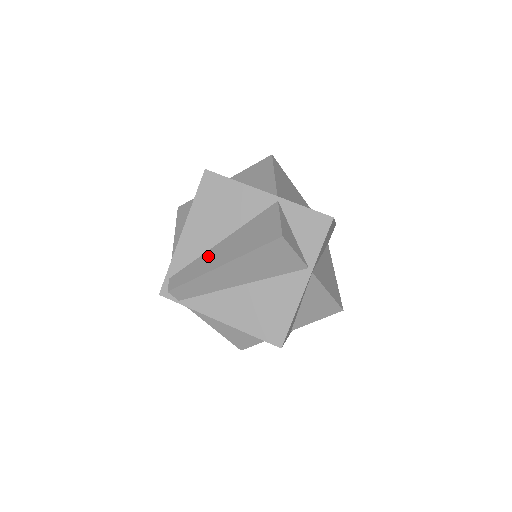
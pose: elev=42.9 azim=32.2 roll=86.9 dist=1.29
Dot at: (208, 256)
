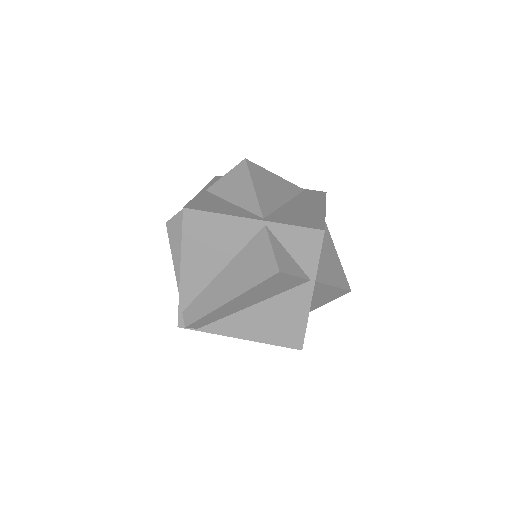
Dot at: (212, 289)
